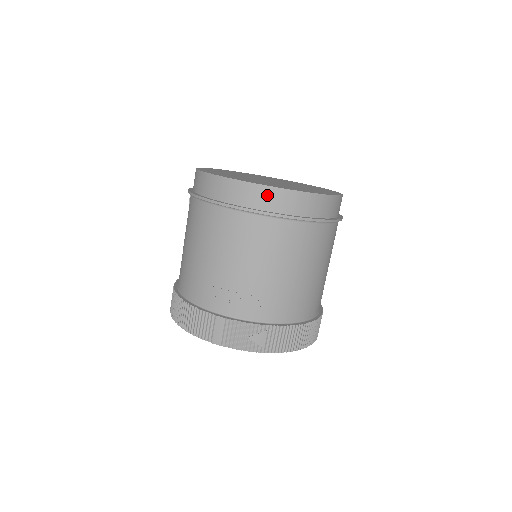
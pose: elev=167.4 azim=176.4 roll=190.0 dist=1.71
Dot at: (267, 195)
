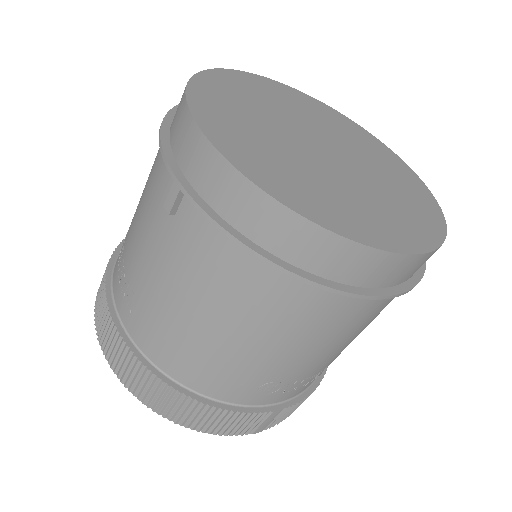
Dot at: (422, 263)
